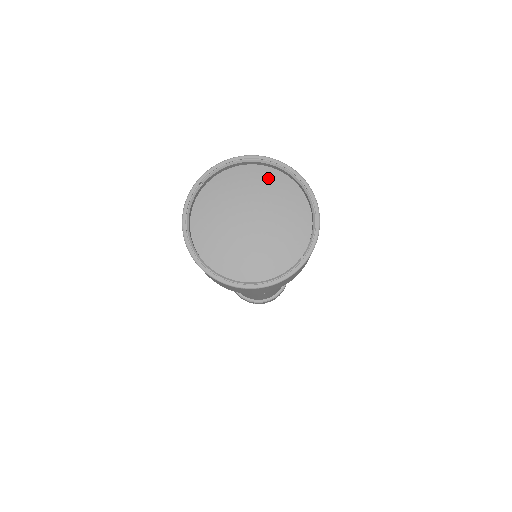
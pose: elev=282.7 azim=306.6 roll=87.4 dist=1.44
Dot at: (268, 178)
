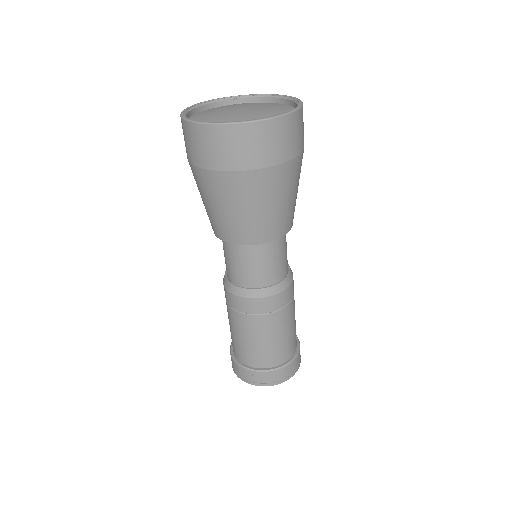
Dot at: (280, 105)
